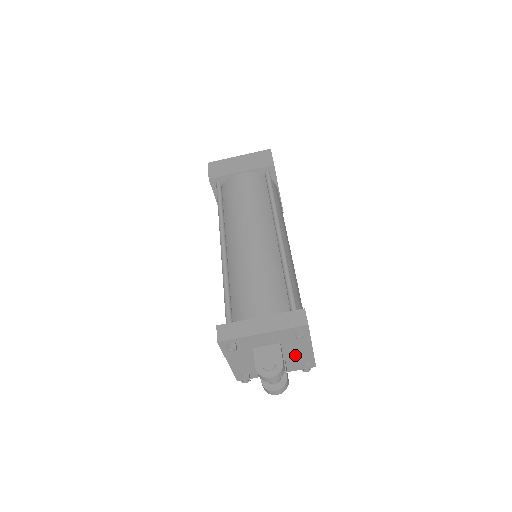
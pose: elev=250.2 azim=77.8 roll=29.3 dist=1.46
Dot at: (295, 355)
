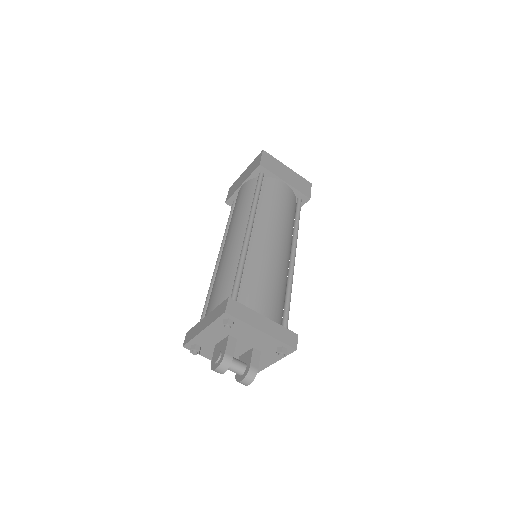
Dot at: (259, 343)
